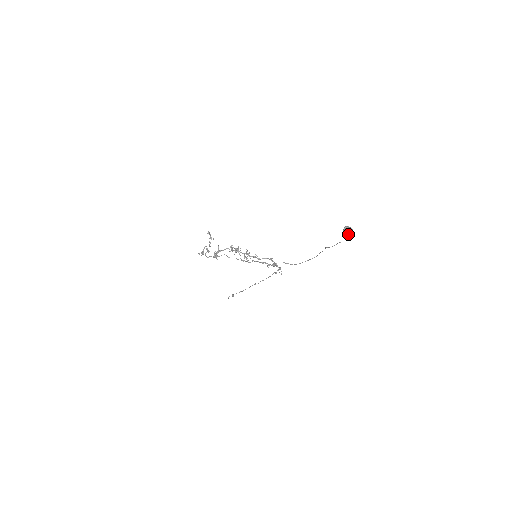
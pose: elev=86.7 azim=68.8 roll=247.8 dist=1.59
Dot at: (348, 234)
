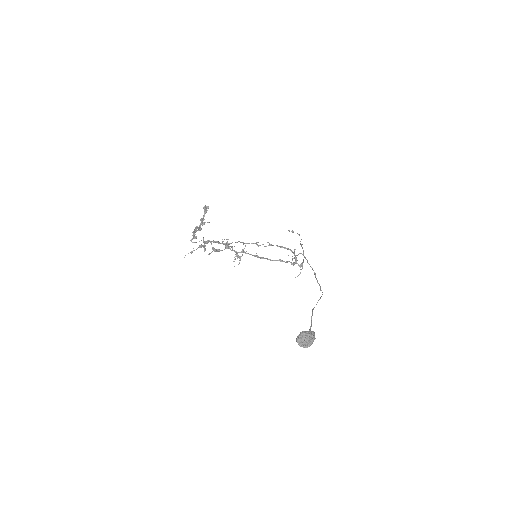
Dot at: (301, 346)
